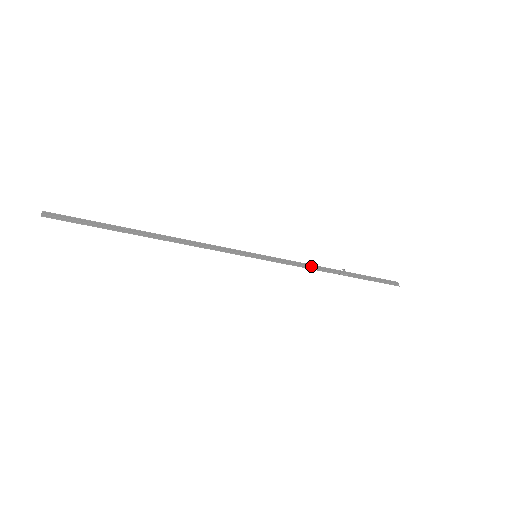
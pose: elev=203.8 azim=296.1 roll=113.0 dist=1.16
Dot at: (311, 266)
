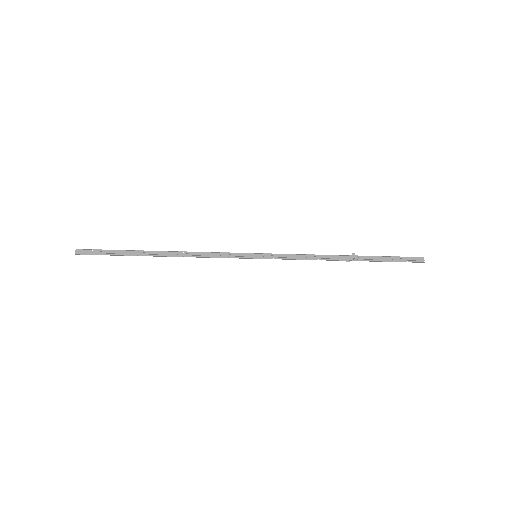
Dot at: (315, 257)
